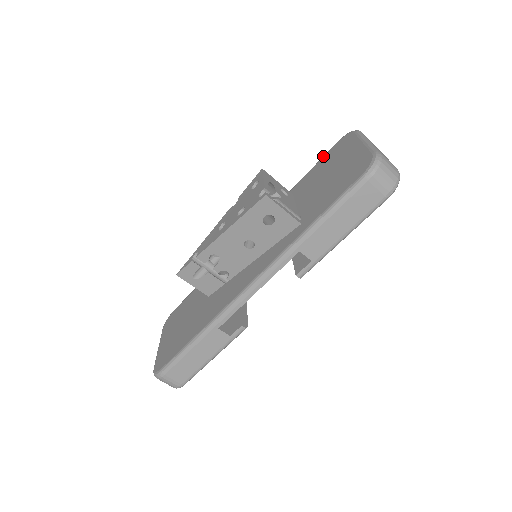
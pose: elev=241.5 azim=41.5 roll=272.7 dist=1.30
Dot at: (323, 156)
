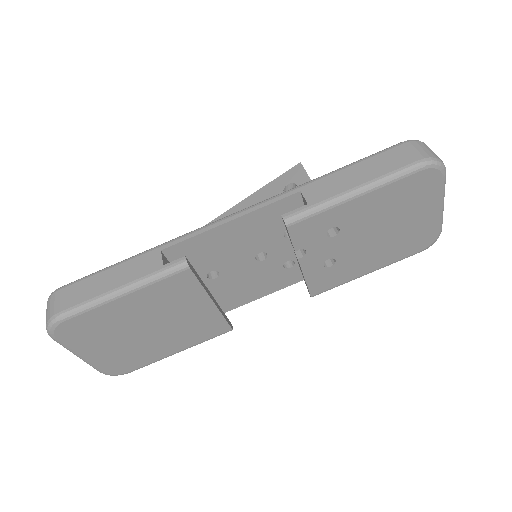
Dot at: occluded
